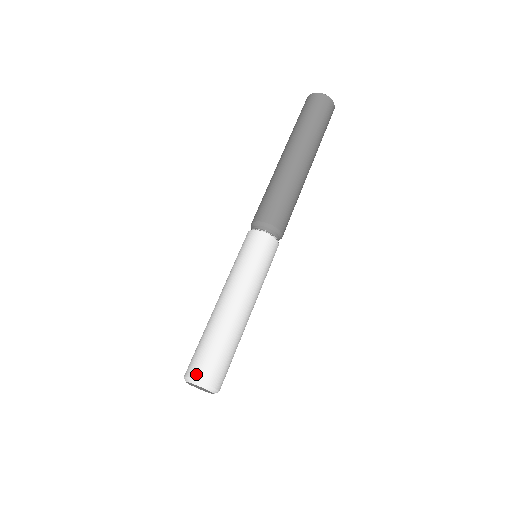
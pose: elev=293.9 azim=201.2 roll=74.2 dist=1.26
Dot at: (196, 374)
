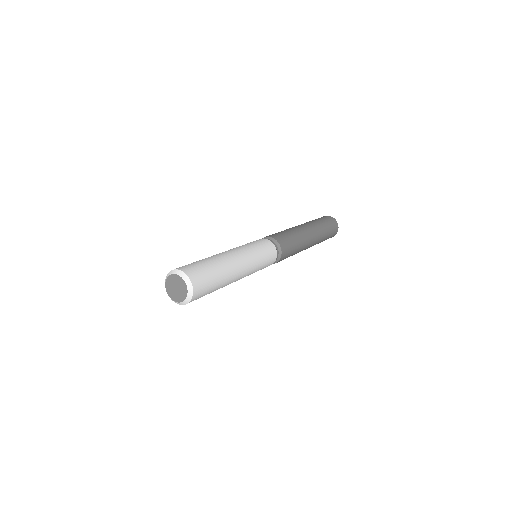
Dot at: (188, 271)
